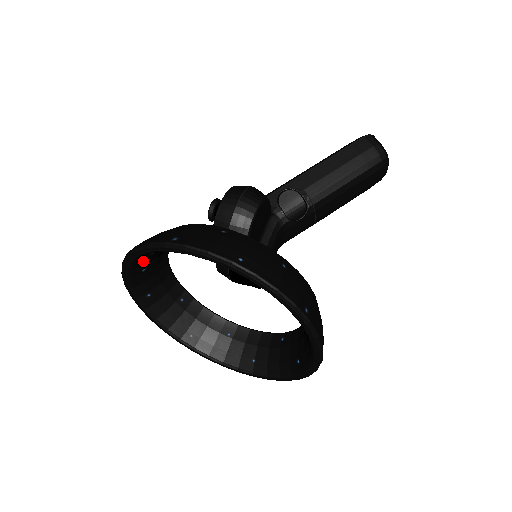
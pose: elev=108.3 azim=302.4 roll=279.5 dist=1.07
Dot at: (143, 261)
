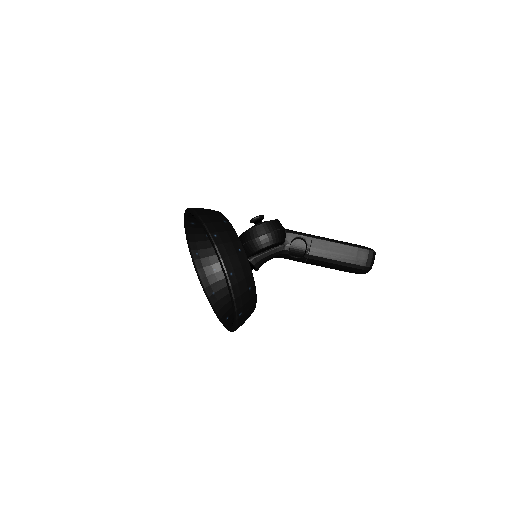
Dot at: occluded
